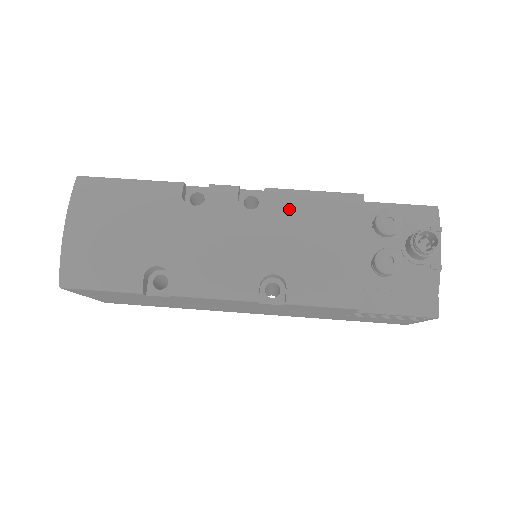
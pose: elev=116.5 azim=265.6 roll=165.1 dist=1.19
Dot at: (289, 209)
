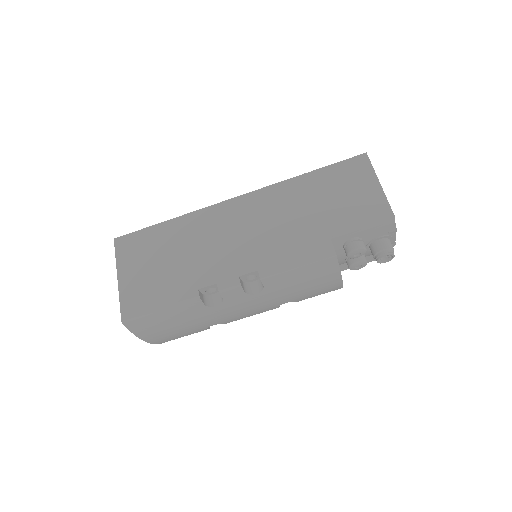
Dot at: (284, 284)
